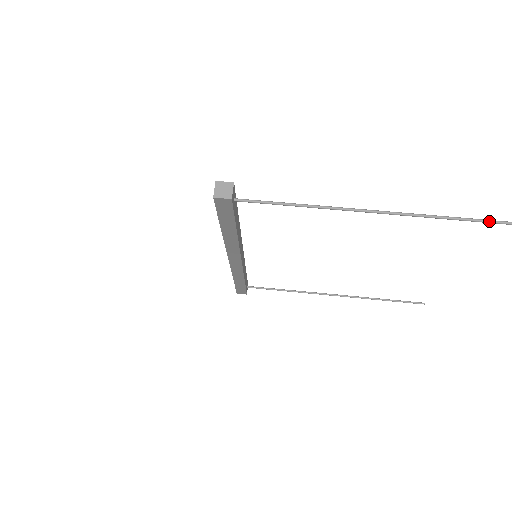
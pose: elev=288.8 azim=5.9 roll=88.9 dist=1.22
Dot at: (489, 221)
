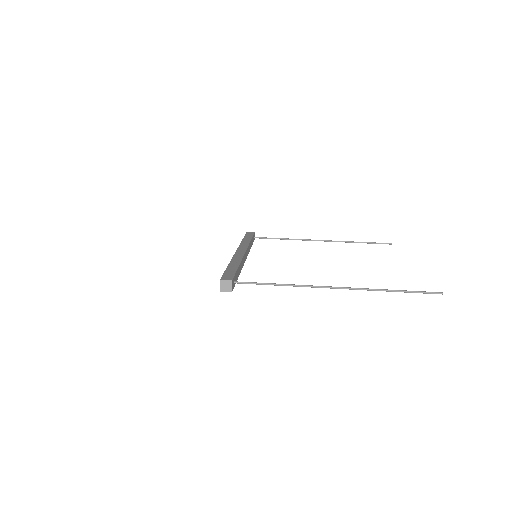
Dot at: (406, 292)
